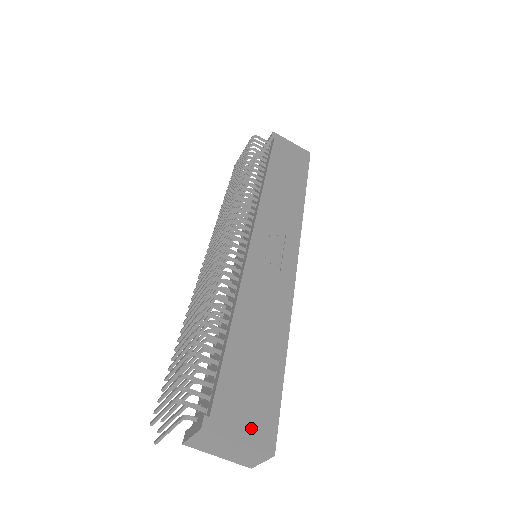
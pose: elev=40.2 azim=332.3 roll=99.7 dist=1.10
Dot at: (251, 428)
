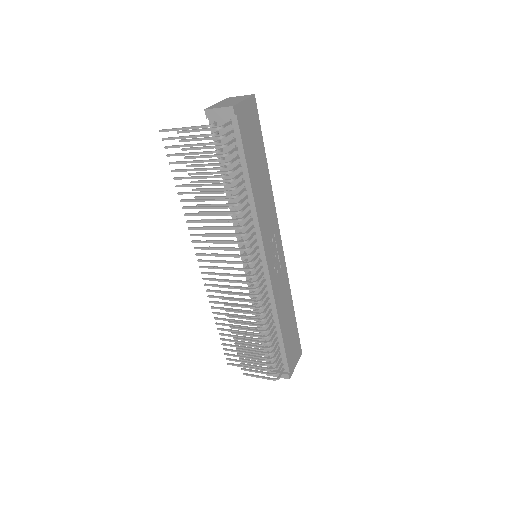
Dot at: (297, 356)
